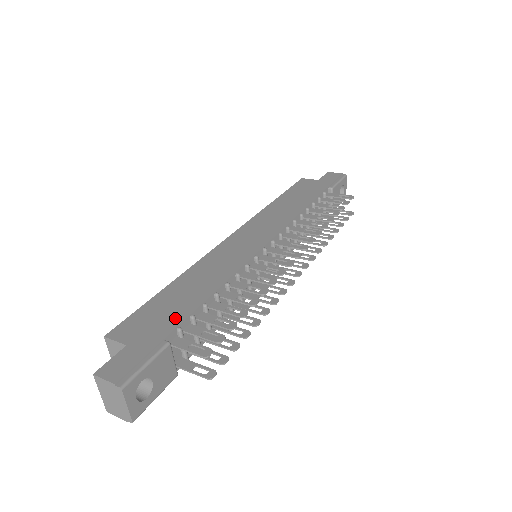
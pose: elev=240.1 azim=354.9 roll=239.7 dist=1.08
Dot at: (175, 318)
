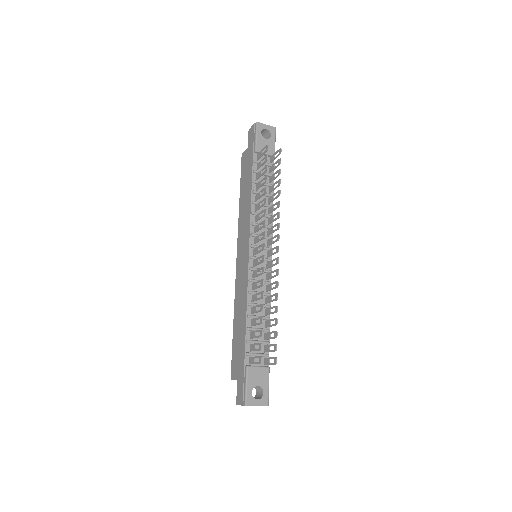
Dot at: (242, 349)
